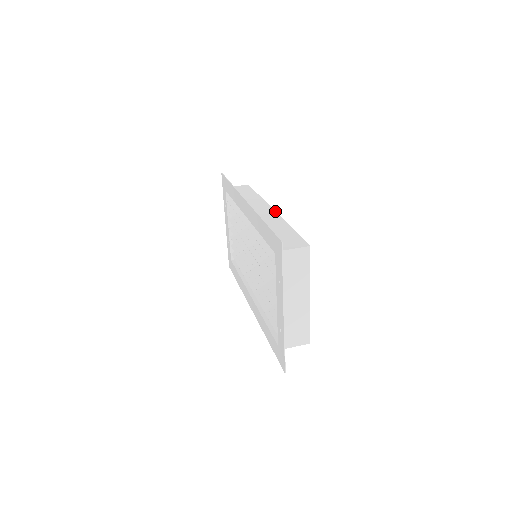
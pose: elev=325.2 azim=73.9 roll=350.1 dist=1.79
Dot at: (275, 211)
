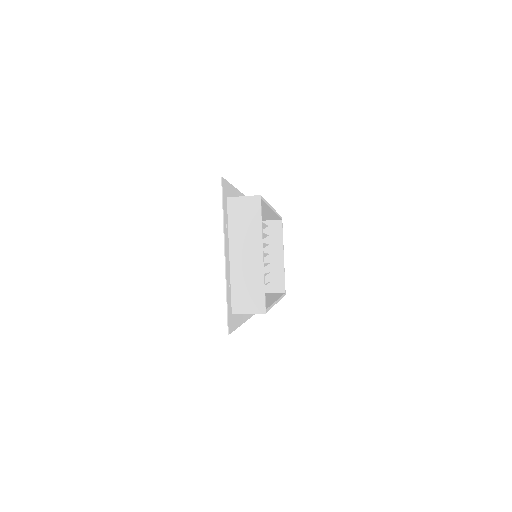
Dot at: occluded
